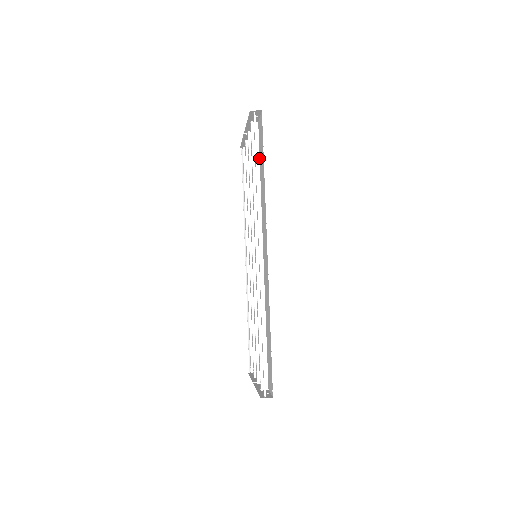
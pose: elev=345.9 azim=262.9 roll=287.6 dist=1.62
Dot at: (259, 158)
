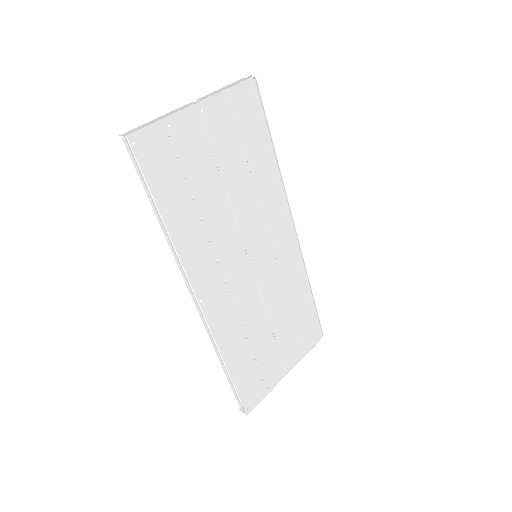
Dot at: (182, 172)
